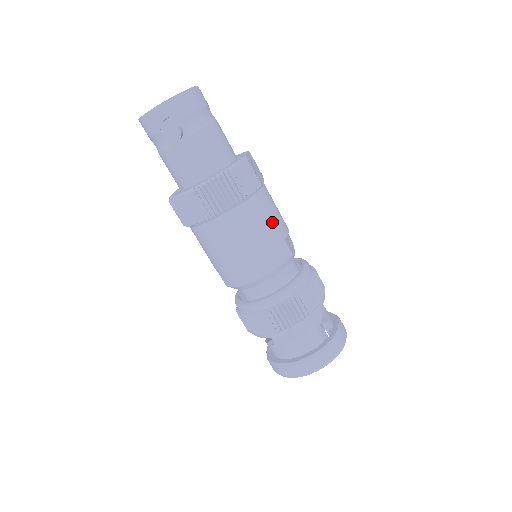
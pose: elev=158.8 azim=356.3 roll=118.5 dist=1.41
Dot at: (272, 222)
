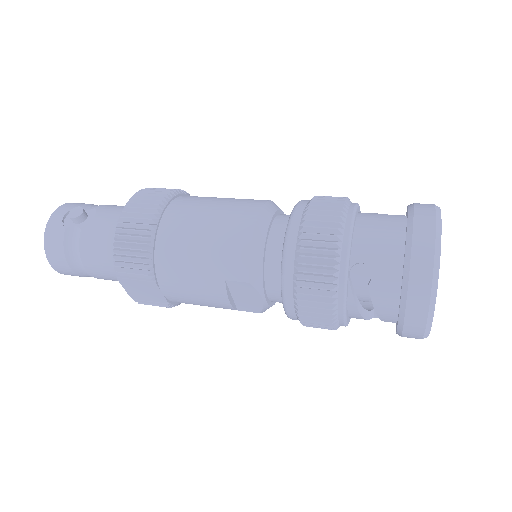
Dot at: occluded
